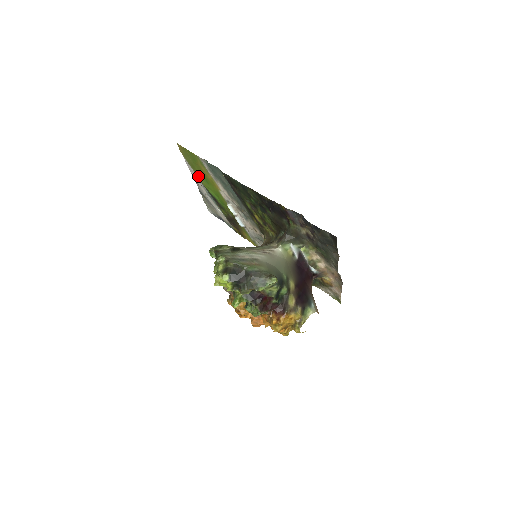
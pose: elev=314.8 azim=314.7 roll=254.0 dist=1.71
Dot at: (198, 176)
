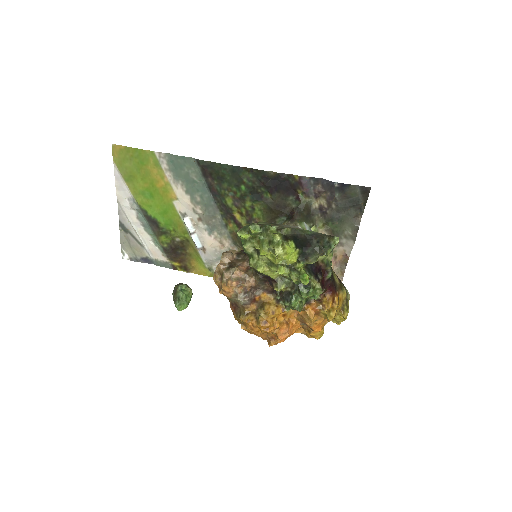
Dot at: (134, 192)
